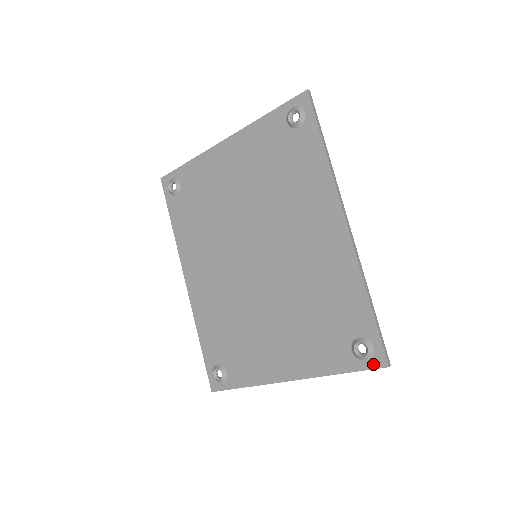
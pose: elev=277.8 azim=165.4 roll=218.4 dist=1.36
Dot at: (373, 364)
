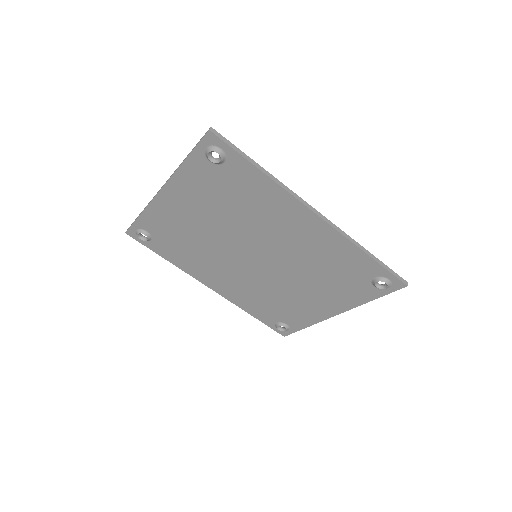
Dot at: (395, 288)
